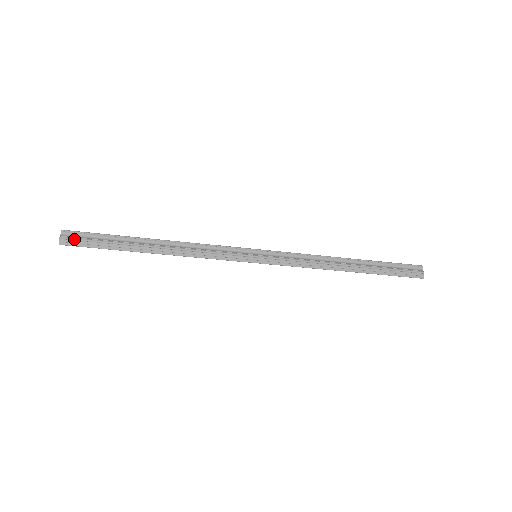
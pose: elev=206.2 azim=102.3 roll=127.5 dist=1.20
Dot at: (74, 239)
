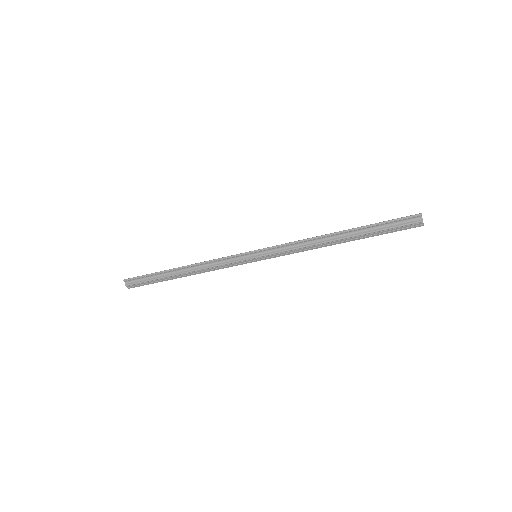
Dot at: (134, 284)
